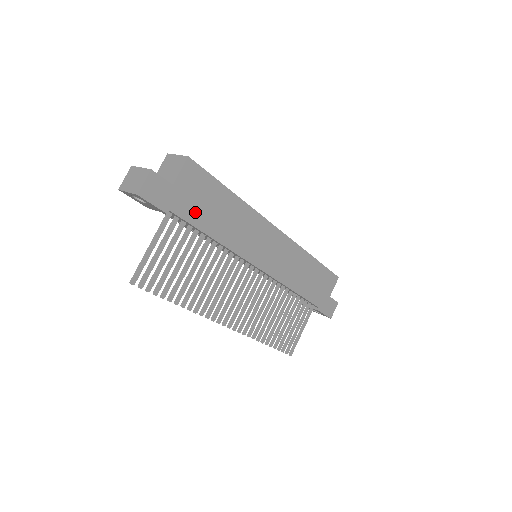
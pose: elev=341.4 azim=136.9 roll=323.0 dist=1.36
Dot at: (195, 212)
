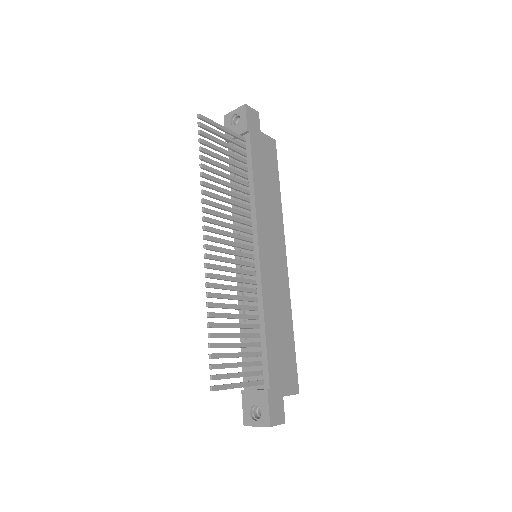
Dot at: (258, 156)
